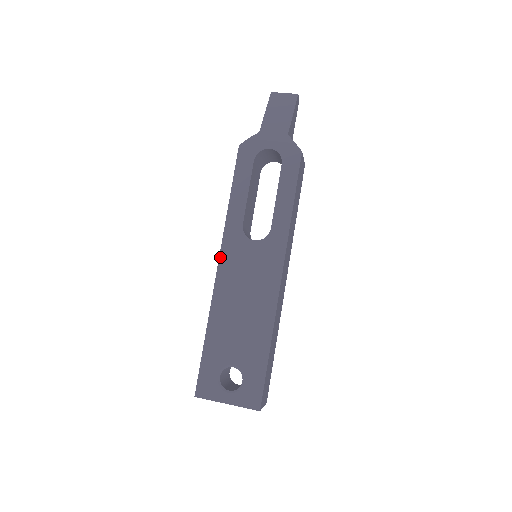
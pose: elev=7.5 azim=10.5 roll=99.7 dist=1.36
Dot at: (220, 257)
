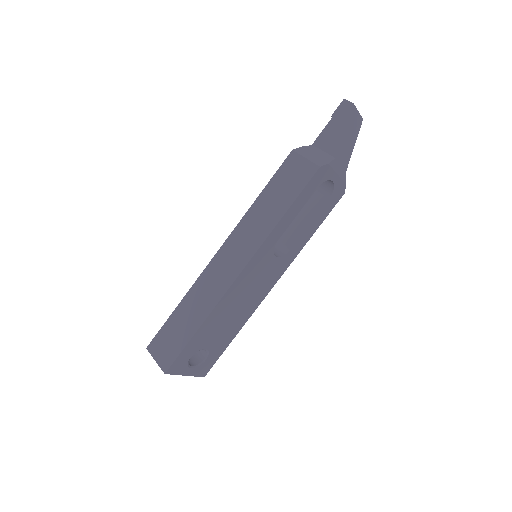
Dot at: (247, 265)
